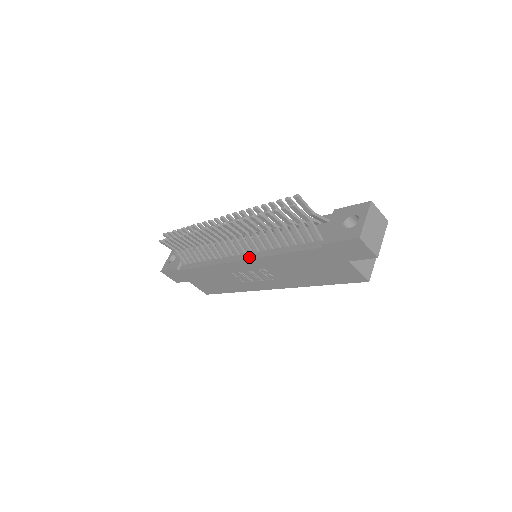
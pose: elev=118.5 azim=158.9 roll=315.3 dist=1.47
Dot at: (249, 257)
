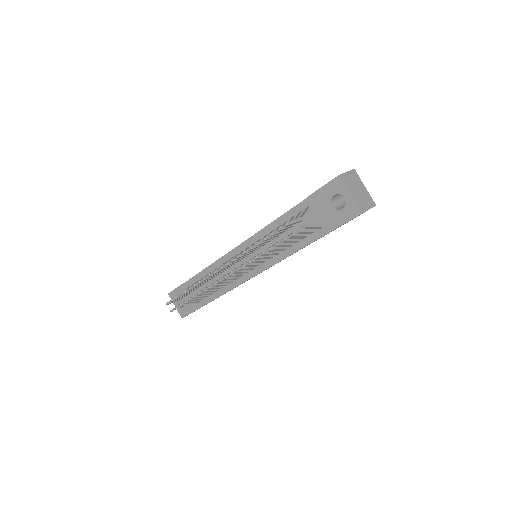
Dot at: (262, 269)
